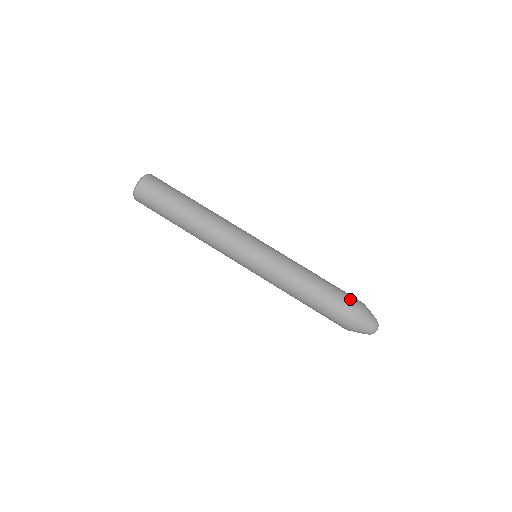
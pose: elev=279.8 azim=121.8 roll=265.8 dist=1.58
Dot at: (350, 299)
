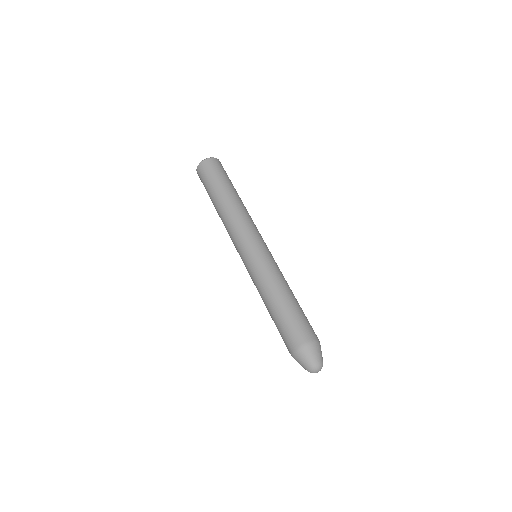
Dot at: occluded
